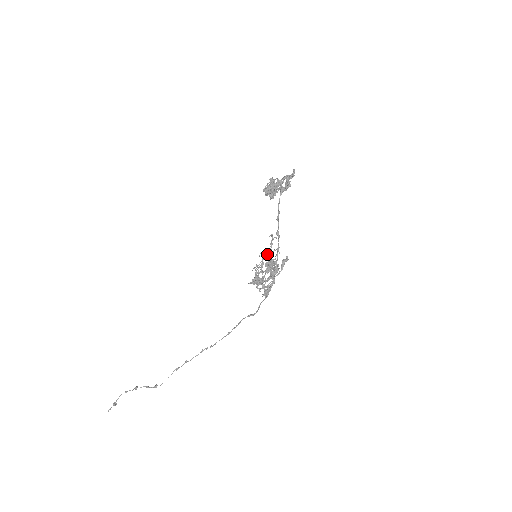
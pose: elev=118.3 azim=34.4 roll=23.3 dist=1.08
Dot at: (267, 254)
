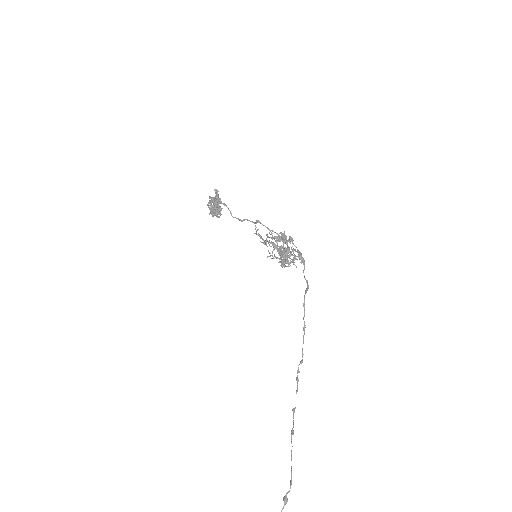
Dot at: (266, 242)
